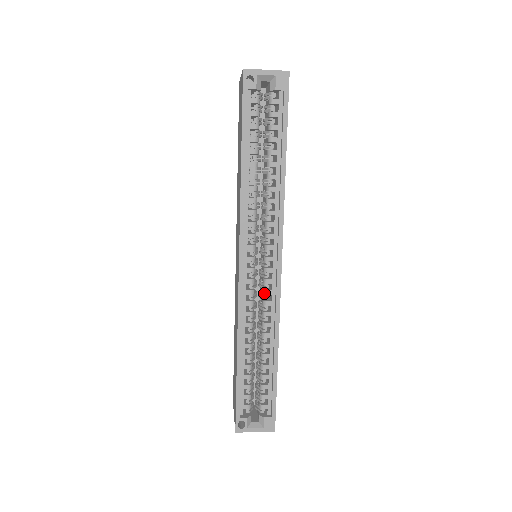
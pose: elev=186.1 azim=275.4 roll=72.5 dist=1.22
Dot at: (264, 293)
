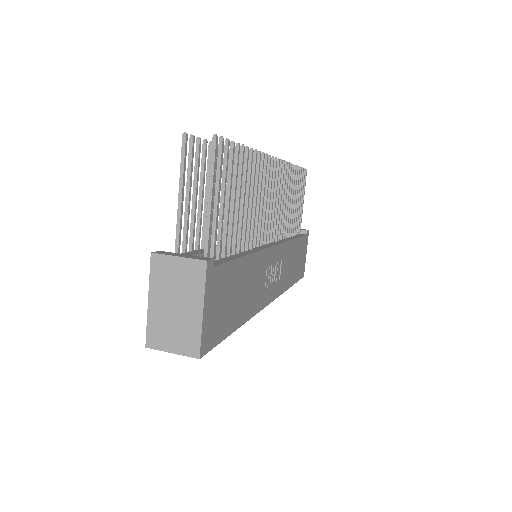
Dot at: occluded
